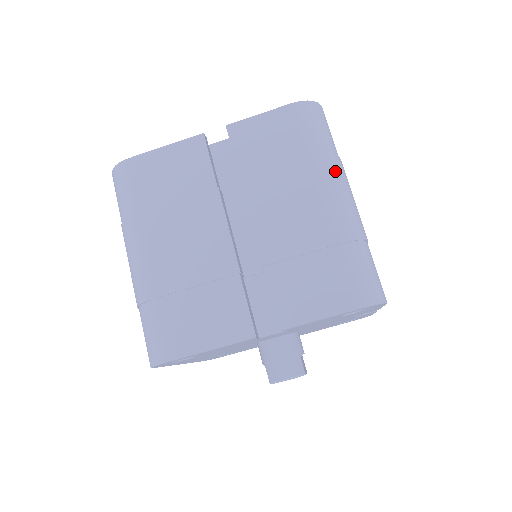
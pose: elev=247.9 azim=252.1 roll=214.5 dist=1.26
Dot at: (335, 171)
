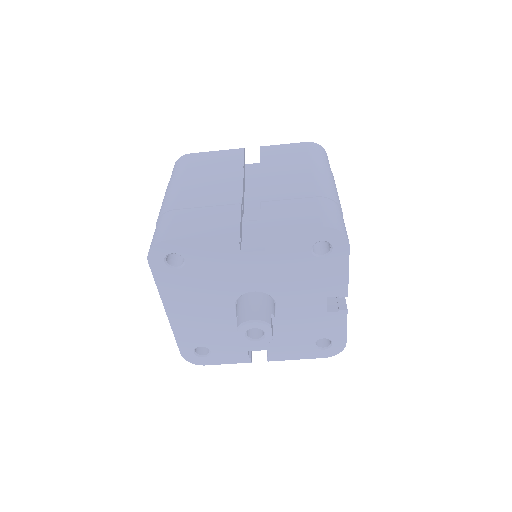
Dot at: (327, 171)
